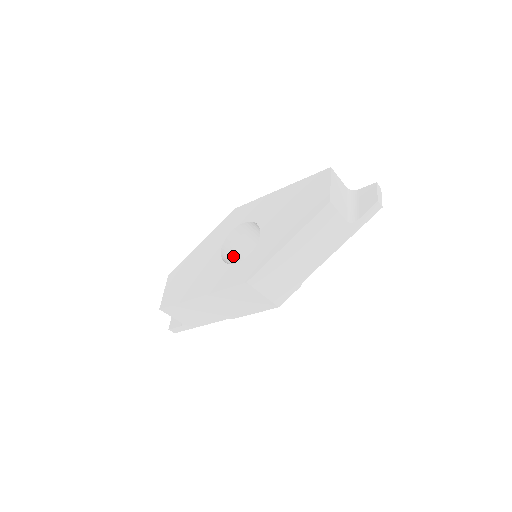
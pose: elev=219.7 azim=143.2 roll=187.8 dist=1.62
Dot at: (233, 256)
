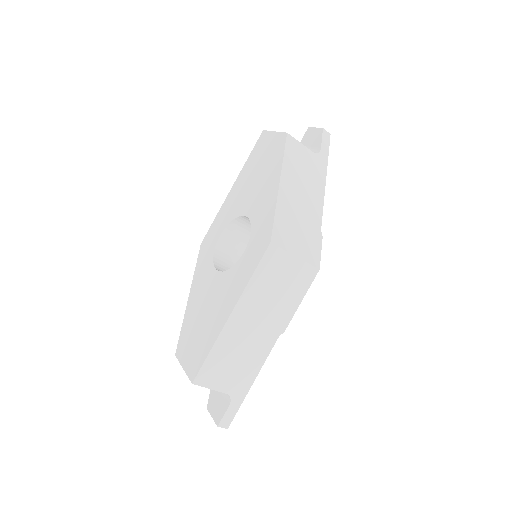
Dot at: occluded
